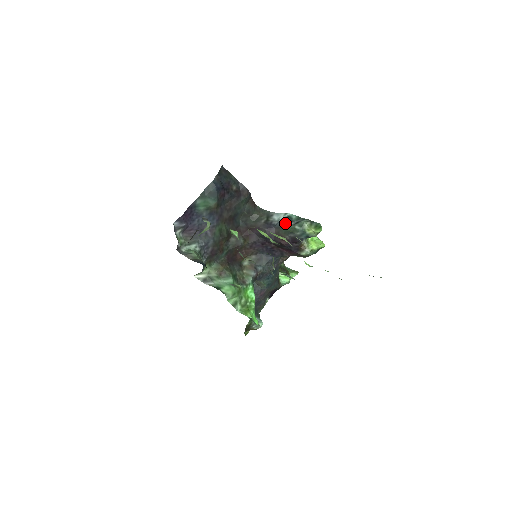
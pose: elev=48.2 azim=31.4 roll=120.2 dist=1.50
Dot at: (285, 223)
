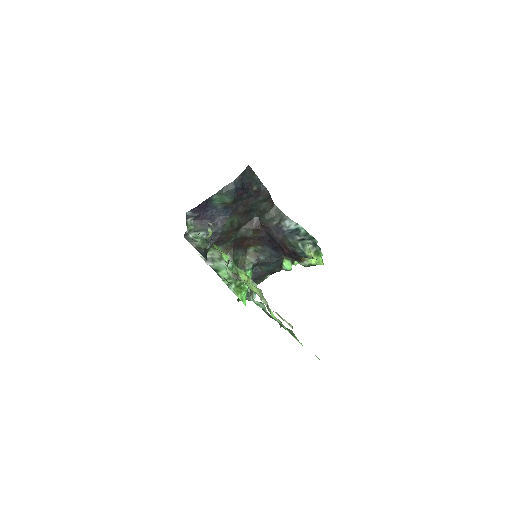
Dot at: (292, 235)
